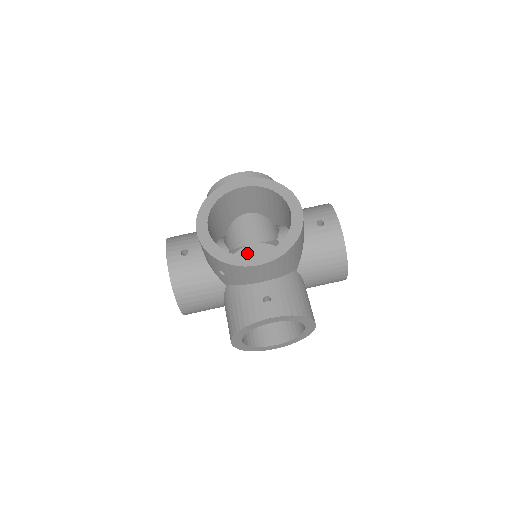
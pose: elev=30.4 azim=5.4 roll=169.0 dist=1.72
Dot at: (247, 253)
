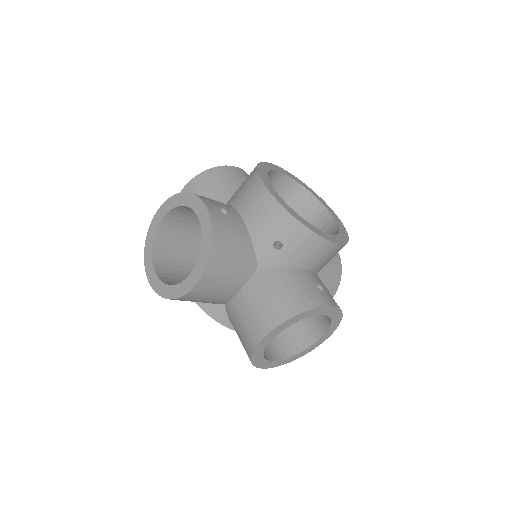
Dot at: occluded
